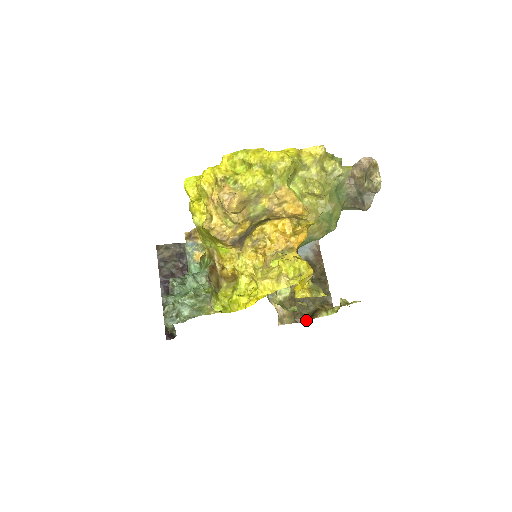
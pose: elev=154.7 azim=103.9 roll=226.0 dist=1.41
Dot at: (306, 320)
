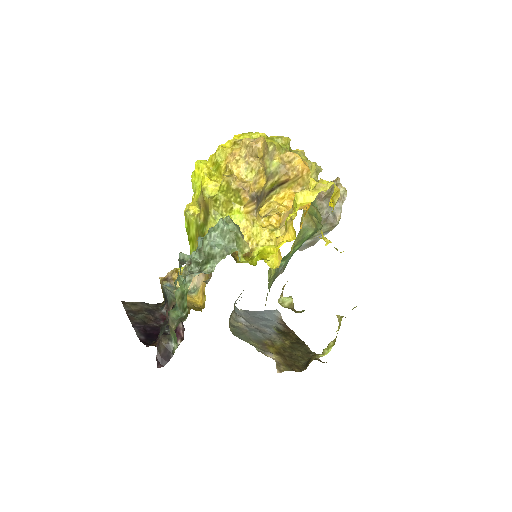
Dot at: (303, 370)
